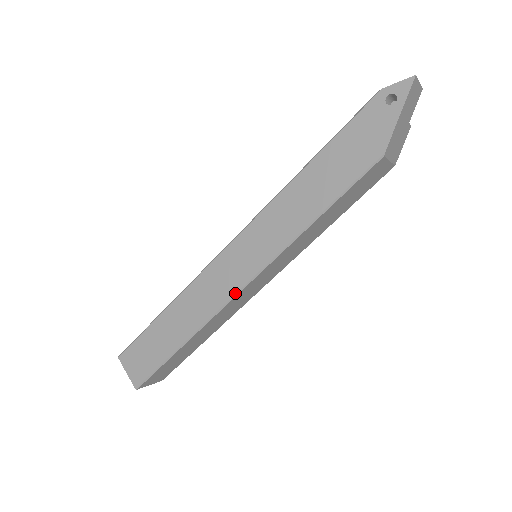
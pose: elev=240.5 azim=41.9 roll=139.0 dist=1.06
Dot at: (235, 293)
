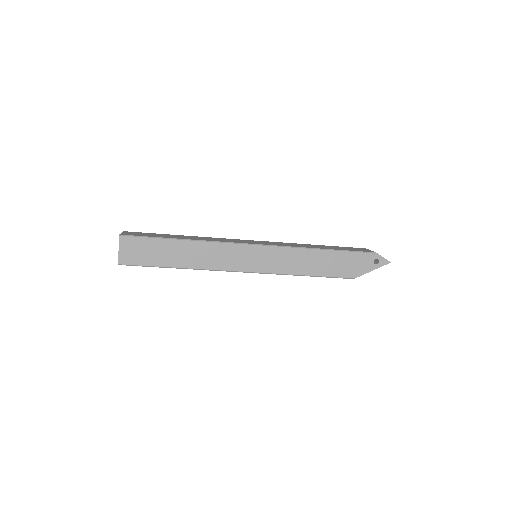
Dot at: (236, 271)
